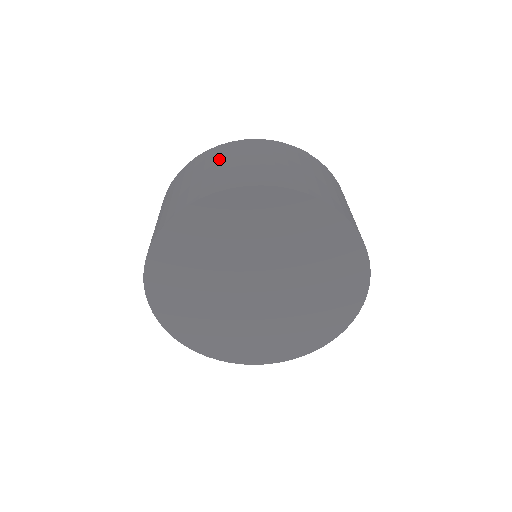
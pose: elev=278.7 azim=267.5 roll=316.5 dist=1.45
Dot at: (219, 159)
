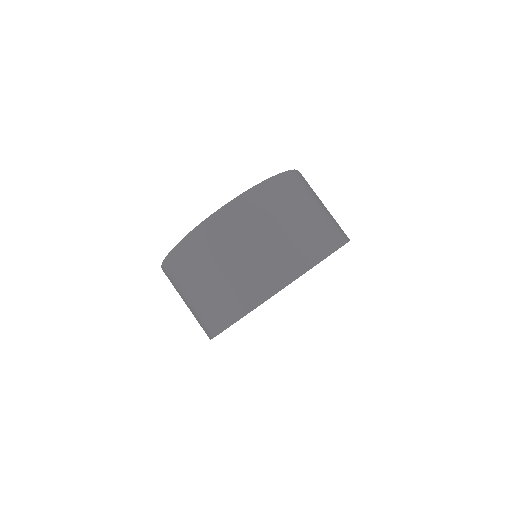
Dot at: (191, 278)
